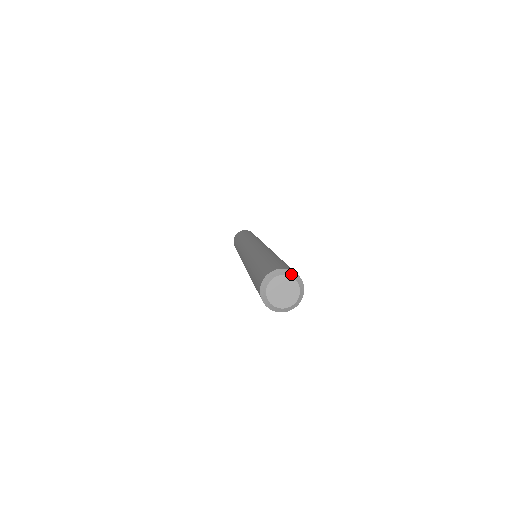
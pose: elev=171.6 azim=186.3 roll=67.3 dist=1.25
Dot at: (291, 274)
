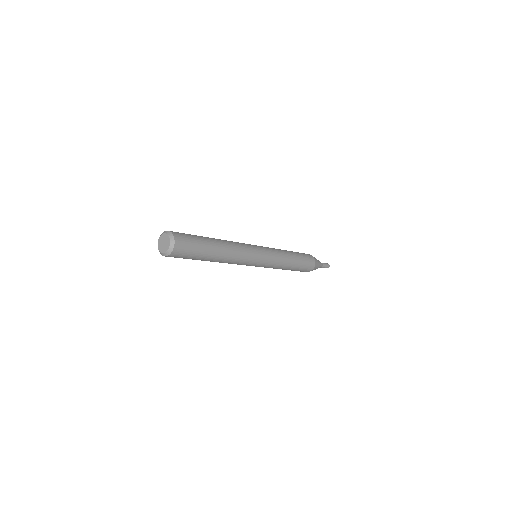
Dot at: (165, 232)
